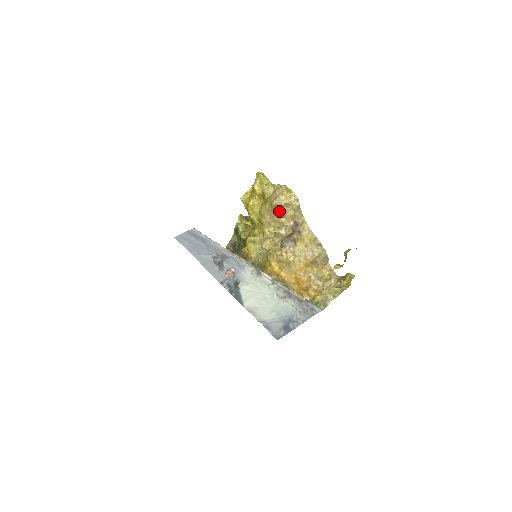
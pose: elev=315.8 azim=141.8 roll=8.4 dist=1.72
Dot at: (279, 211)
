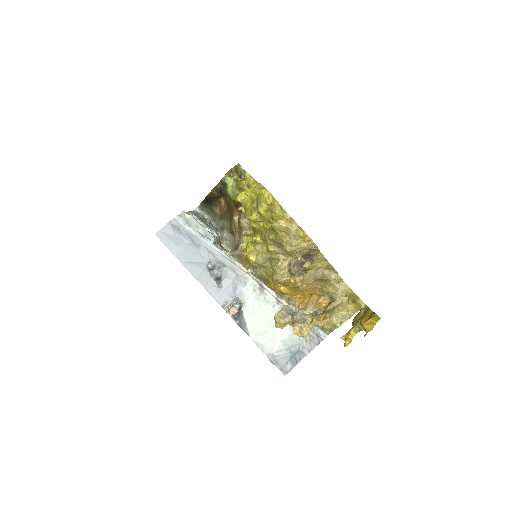
Dot at: occluded
